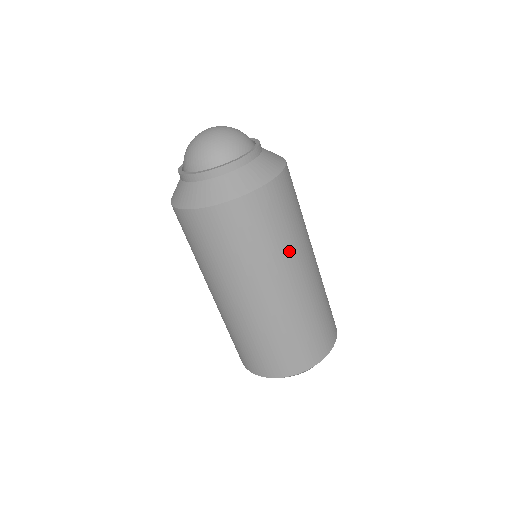
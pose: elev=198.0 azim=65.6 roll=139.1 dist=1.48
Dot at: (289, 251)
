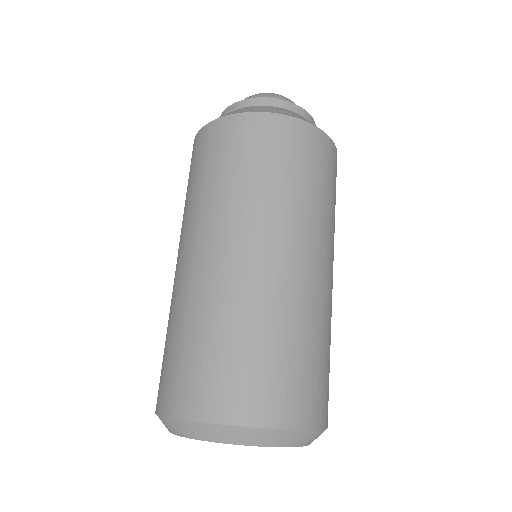
Dot at: (333, 232)
